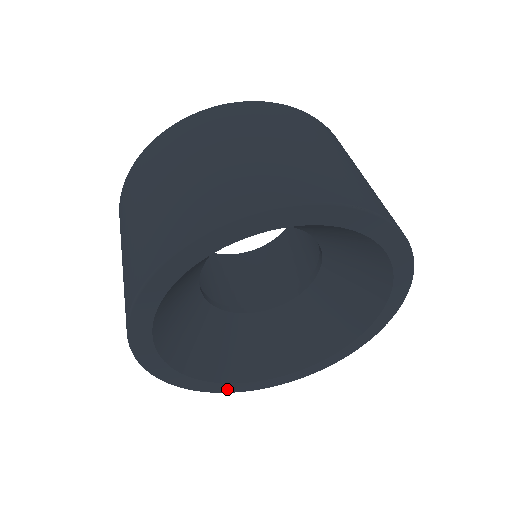
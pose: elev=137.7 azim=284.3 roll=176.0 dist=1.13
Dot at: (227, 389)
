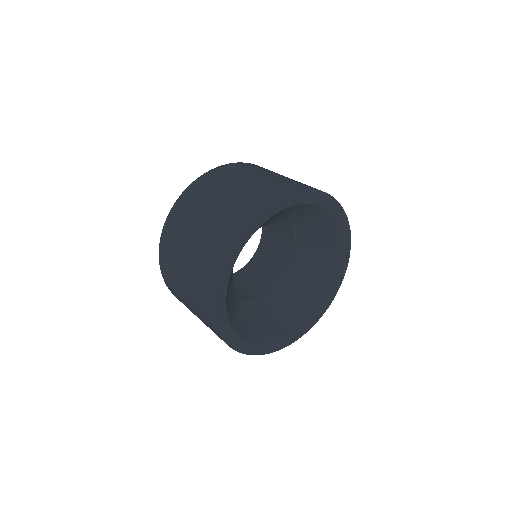
Dot at: (286, 343)
